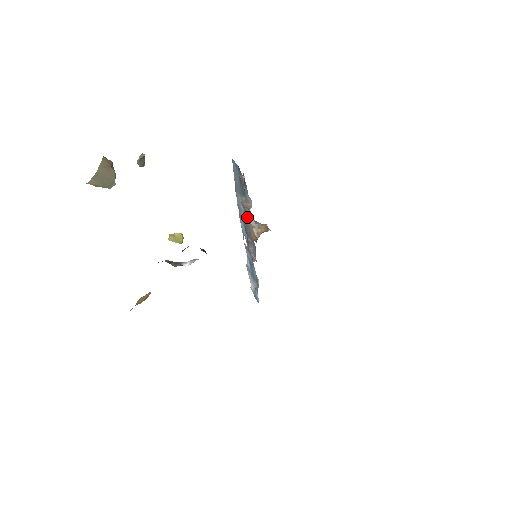
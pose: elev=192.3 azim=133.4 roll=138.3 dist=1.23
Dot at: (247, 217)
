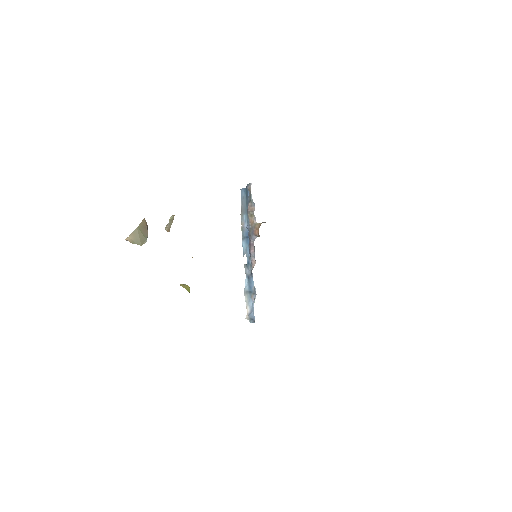
Dot at: (250, 223)
